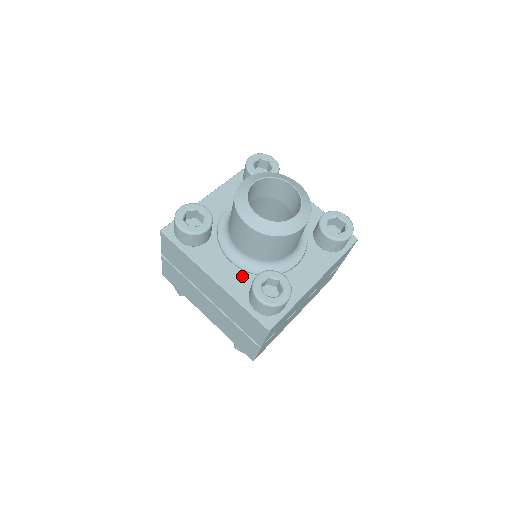
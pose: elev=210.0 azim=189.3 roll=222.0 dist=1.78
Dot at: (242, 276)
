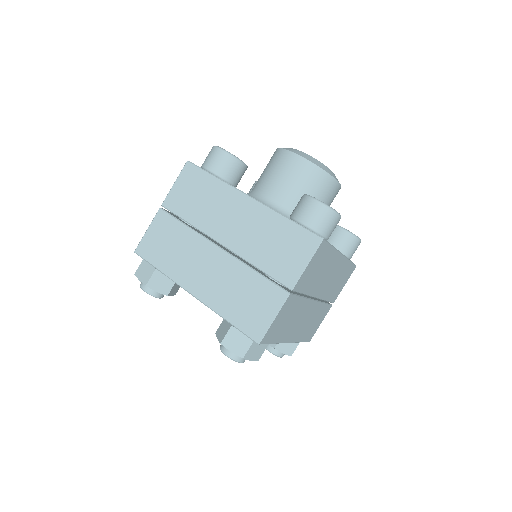
Dot at: occluded
